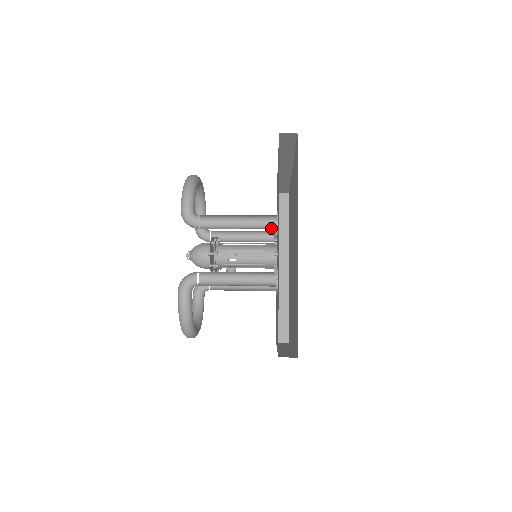
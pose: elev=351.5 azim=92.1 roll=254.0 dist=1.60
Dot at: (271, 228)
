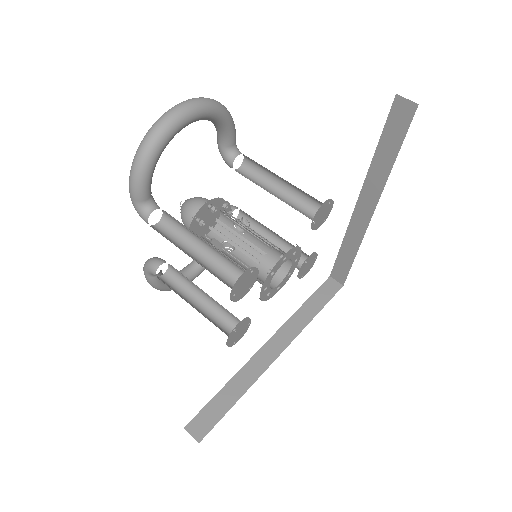
Dot at: occluded
